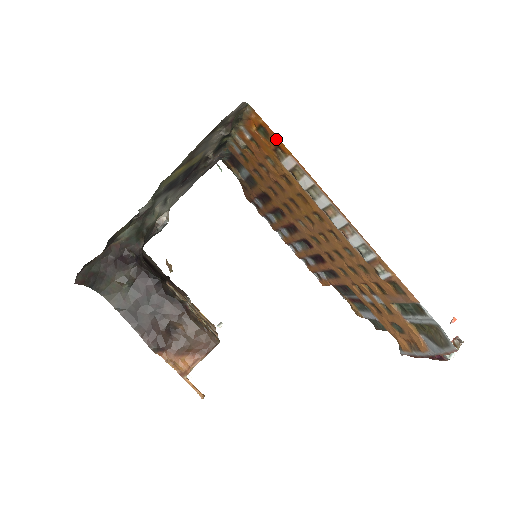
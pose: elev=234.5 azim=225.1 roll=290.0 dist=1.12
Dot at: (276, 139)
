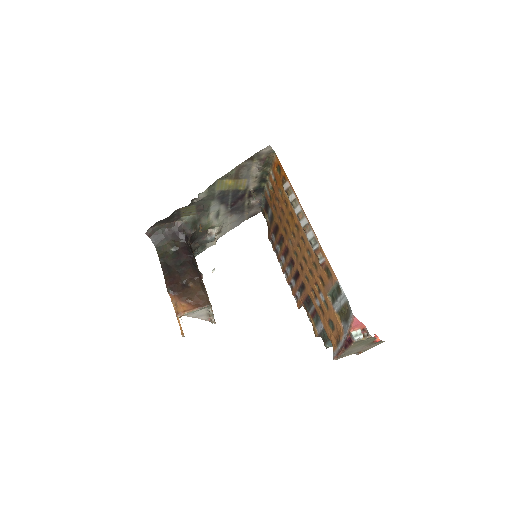
Dot at: (283, 171)
